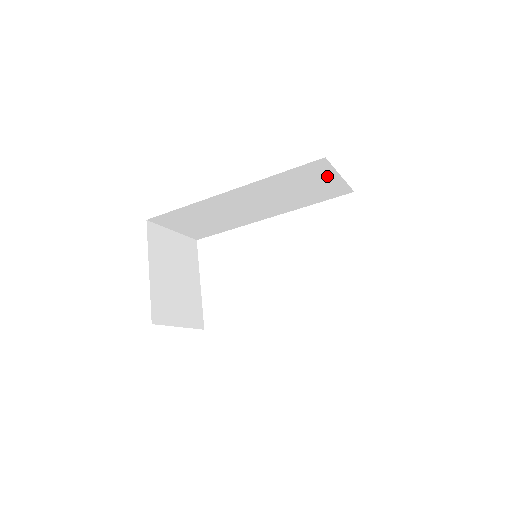
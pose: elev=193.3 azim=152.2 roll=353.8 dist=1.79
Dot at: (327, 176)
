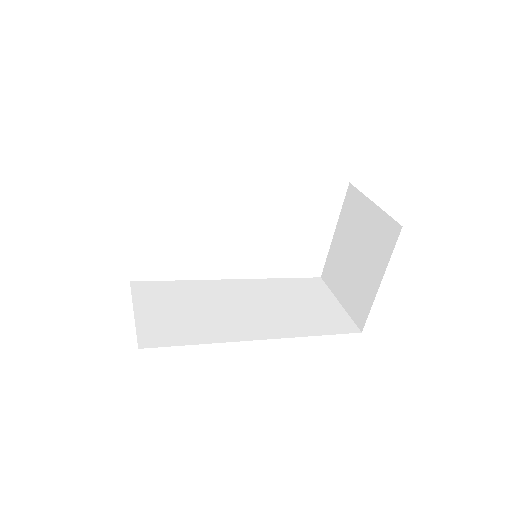
Dot at: occluded
